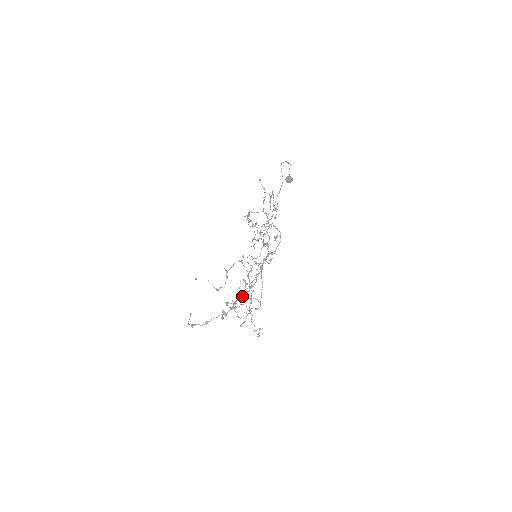
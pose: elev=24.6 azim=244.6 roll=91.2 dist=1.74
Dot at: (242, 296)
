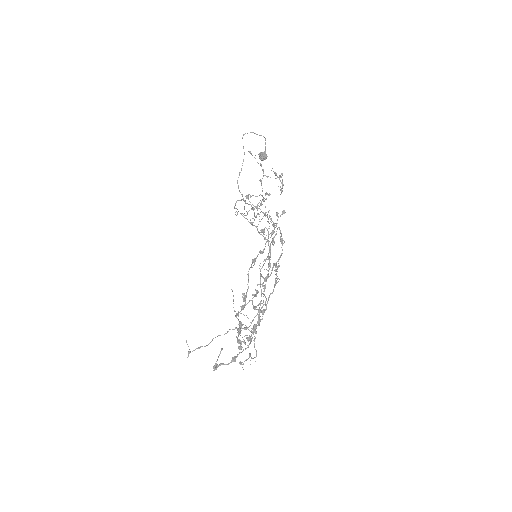
Dot at: (239, 312)
